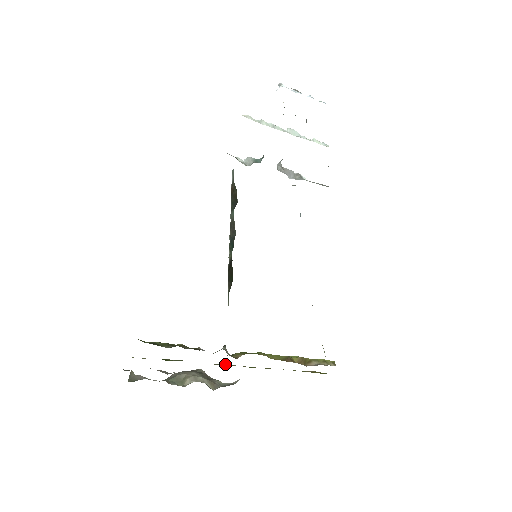
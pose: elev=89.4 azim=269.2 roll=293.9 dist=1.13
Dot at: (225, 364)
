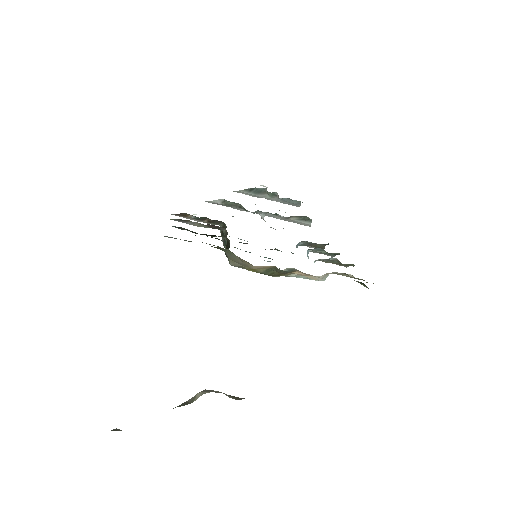
Dot at: occluded
